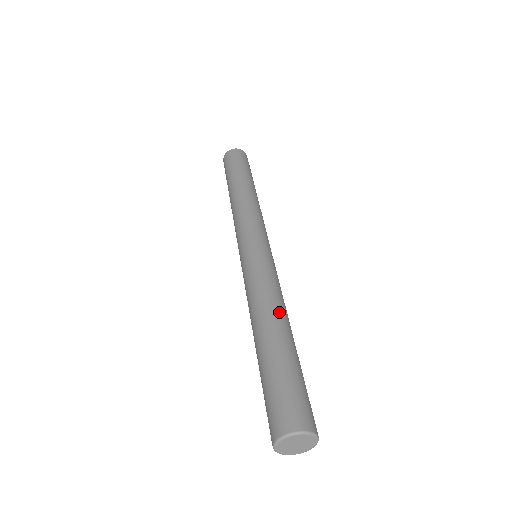
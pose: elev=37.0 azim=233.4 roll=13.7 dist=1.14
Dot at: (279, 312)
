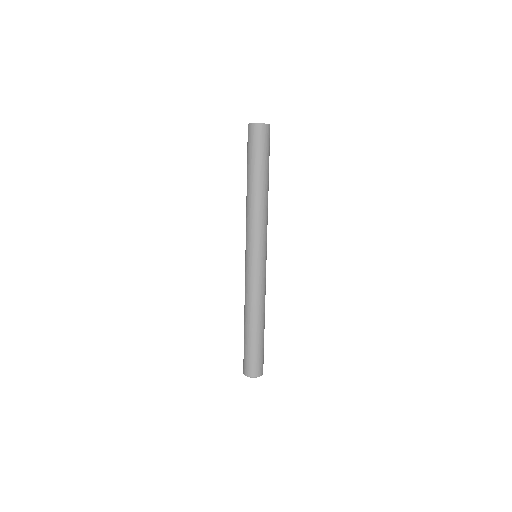
Dot at: (264, 313)
